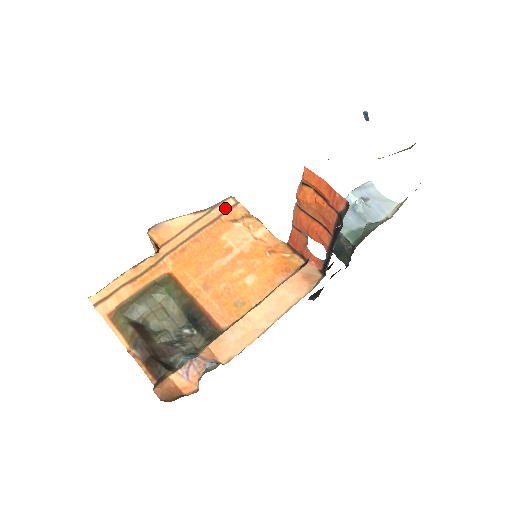
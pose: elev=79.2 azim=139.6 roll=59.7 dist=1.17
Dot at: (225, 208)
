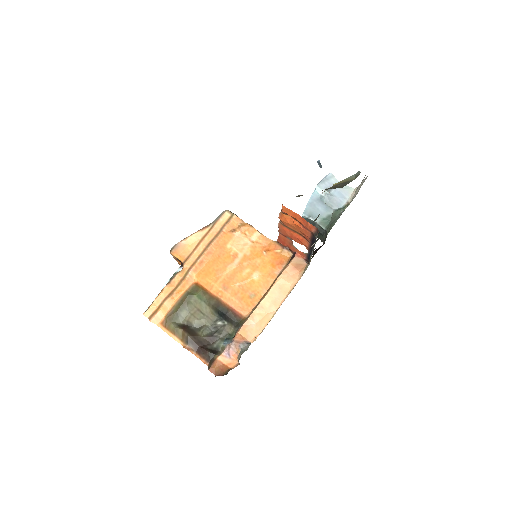
Dot at: (224, 221)
